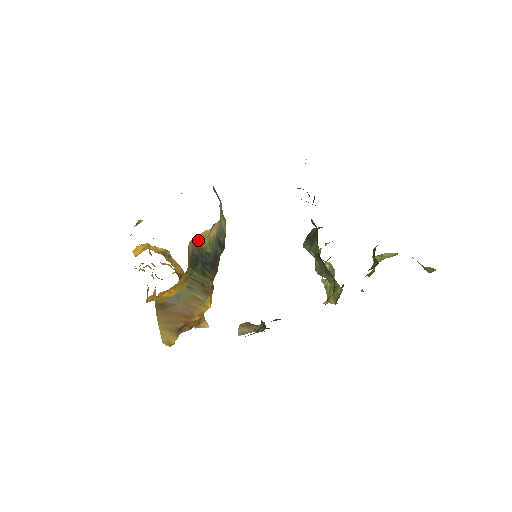
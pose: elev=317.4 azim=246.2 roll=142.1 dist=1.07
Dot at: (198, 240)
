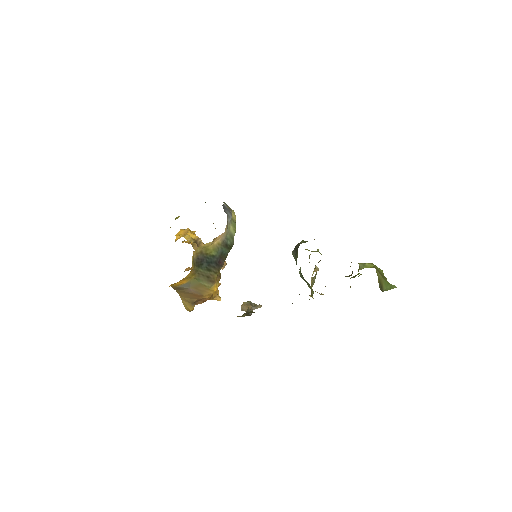
Dot at: (202, 249)
